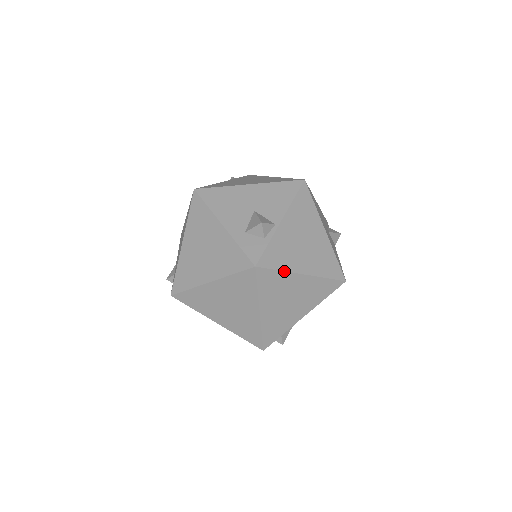
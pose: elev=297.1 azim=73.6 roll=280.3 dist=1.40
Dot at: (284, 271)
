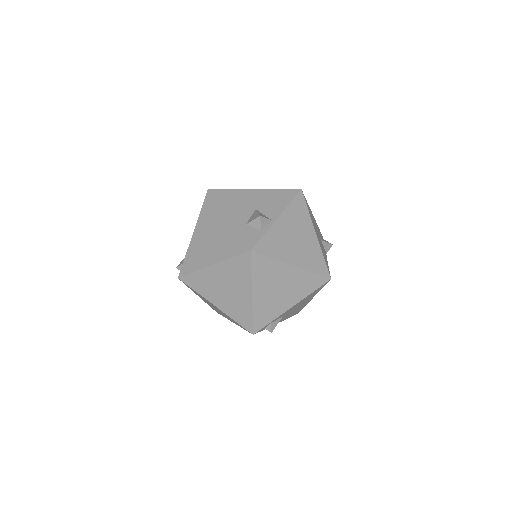
Dot at: (276, 259)
